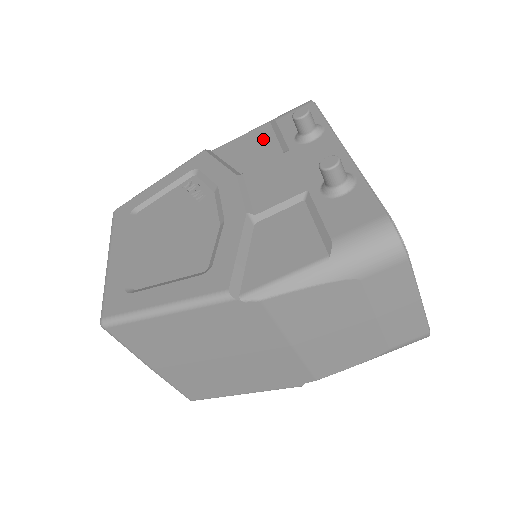
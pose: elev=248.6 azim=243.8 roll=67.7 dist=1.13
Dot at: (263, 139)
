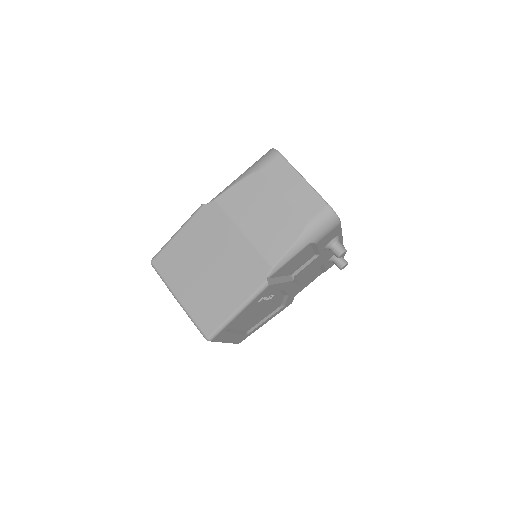
Dot at: occluded
